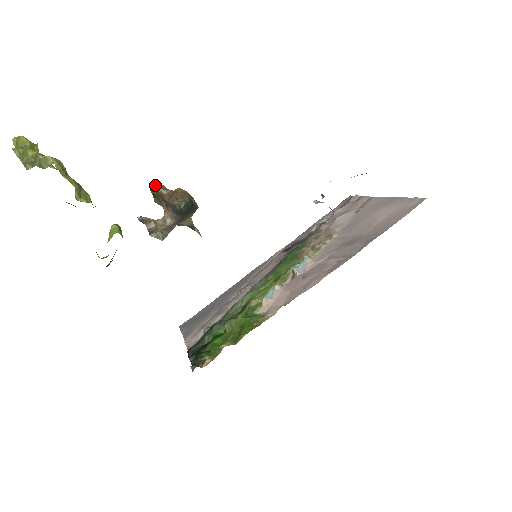
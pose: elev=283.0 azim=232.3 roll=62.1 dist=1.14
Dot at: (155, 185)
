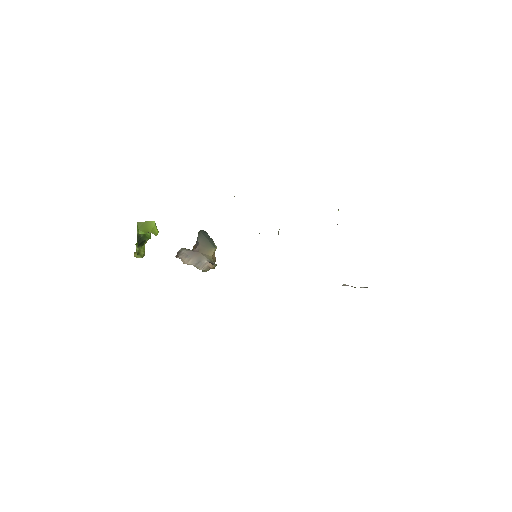
Dot at: occluded
